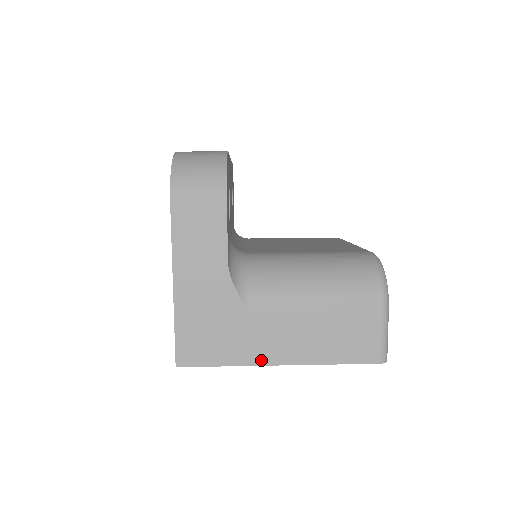
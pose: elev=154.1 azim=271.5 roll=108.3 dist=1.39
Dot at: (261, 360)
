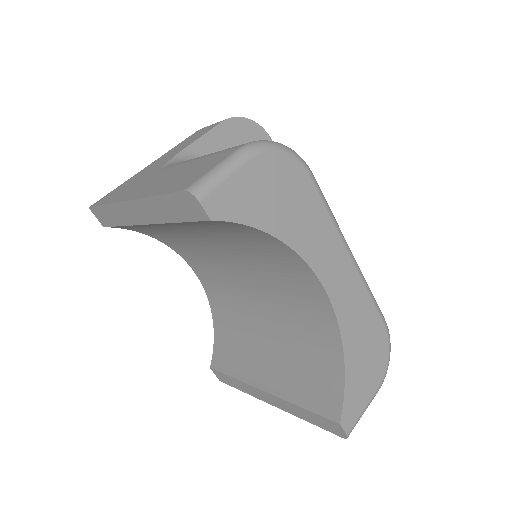
Dot at: (124, 198)
